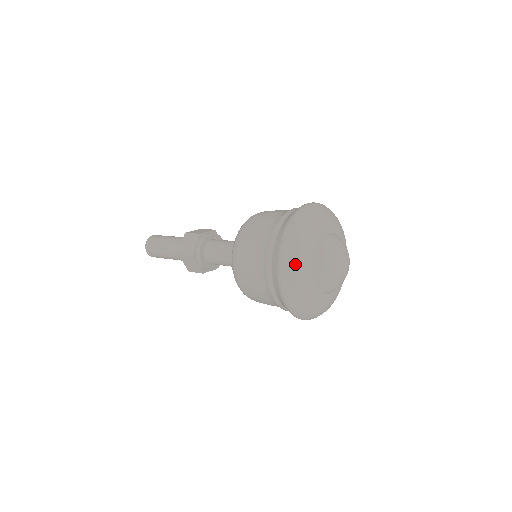
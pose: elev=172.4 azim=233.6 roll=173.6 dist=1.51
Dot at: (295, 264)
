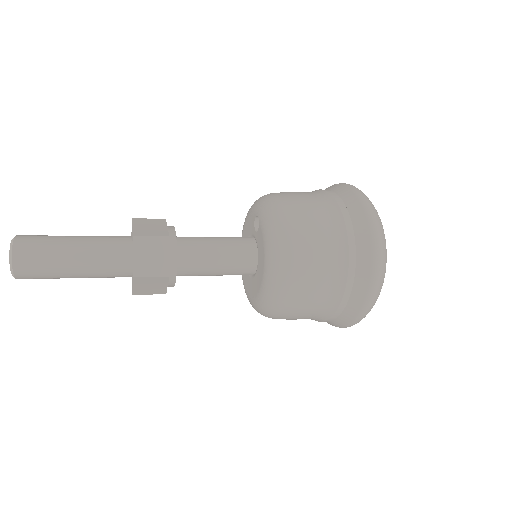
Dot at: occluded
